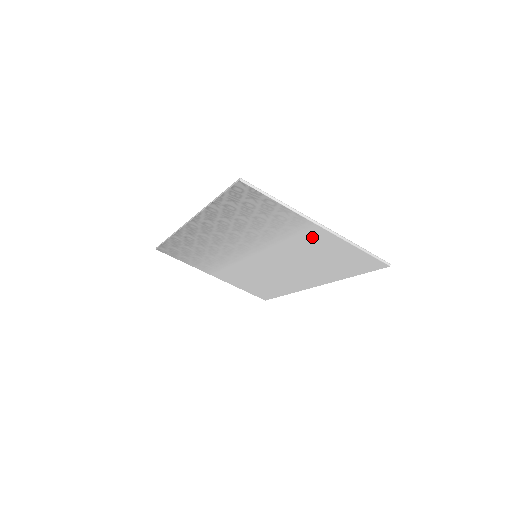
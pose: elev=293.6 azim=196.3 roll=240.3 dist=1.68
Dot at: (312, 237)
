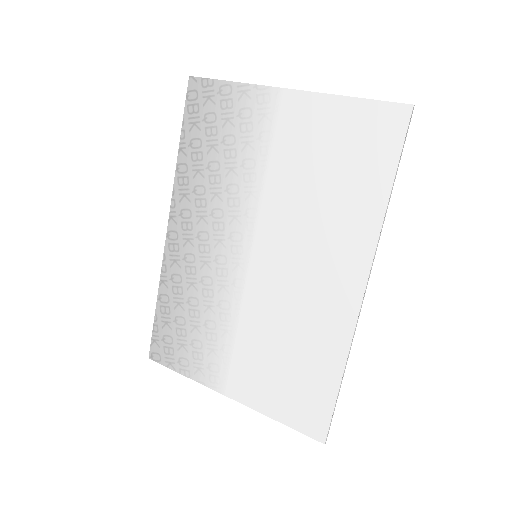
Dot at: (291, 125)
